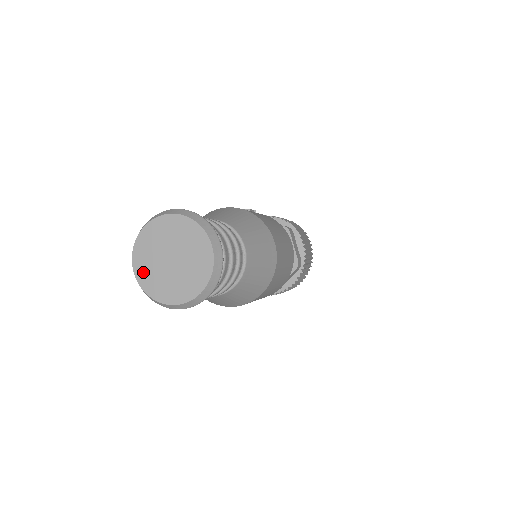
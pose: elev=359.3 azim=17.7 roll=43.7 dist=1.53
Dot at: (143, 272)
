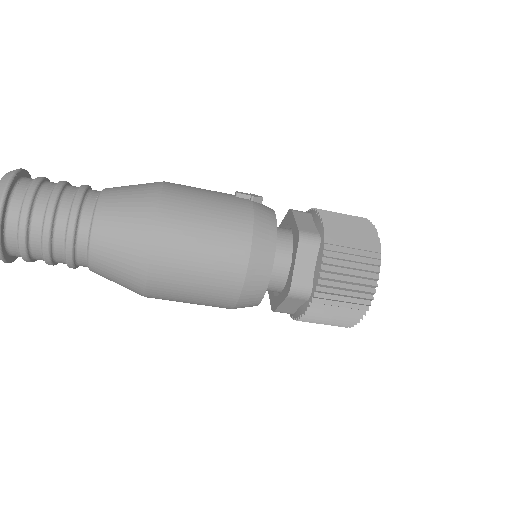
Dot at: occluded
